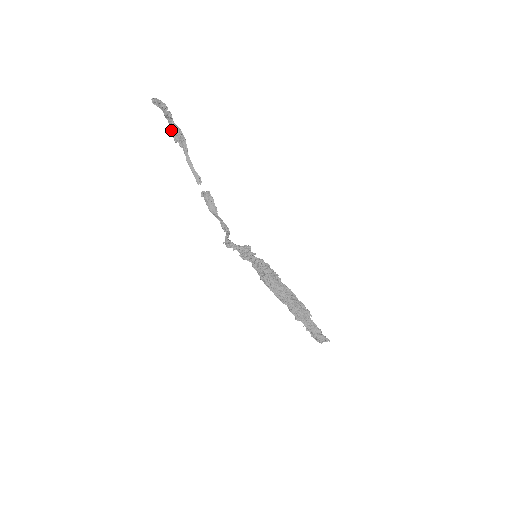
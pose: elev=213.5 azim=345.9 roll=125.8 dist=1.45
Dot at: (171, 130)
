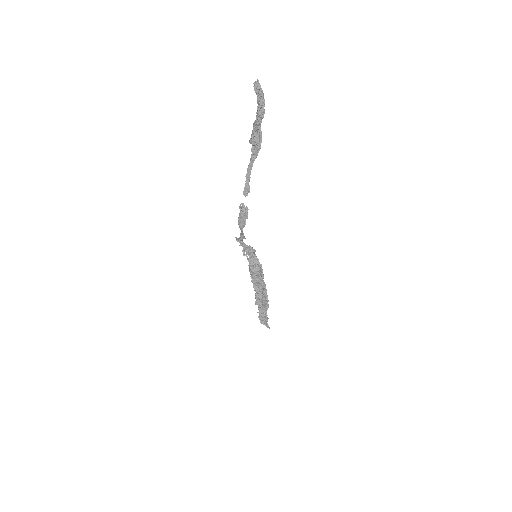
Dot at: (254, 127)
